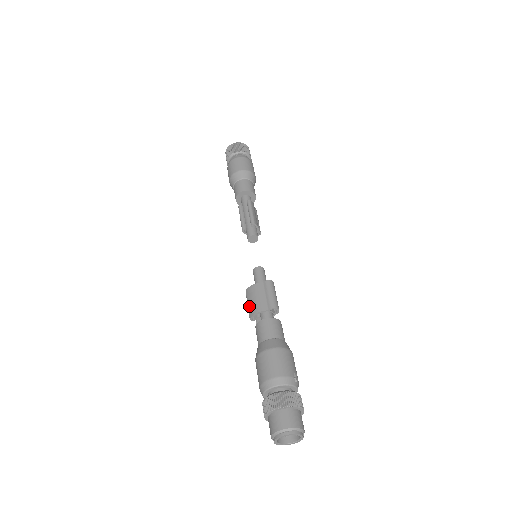
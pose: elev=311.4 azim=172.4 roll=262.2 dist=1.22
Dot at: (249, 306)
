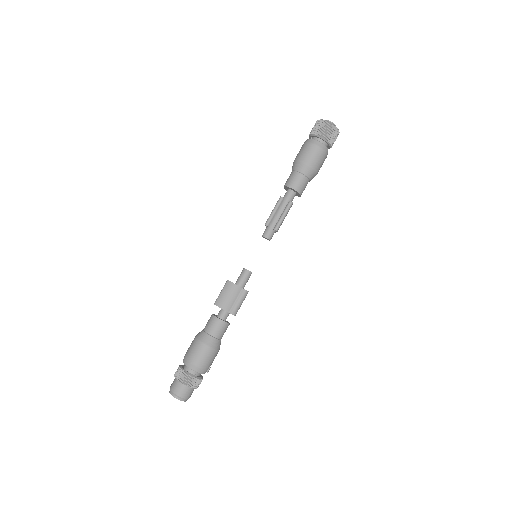
Dot at: (221, 296)
